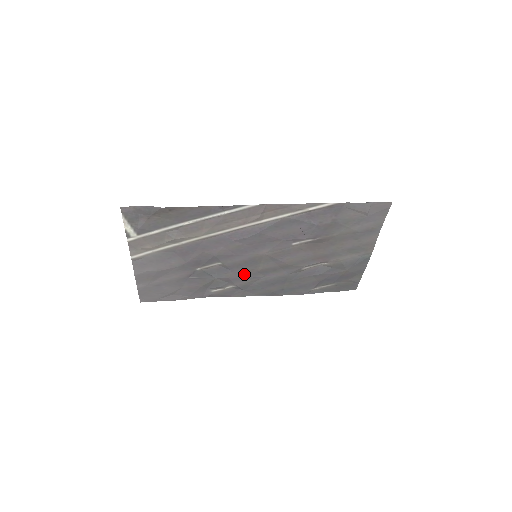
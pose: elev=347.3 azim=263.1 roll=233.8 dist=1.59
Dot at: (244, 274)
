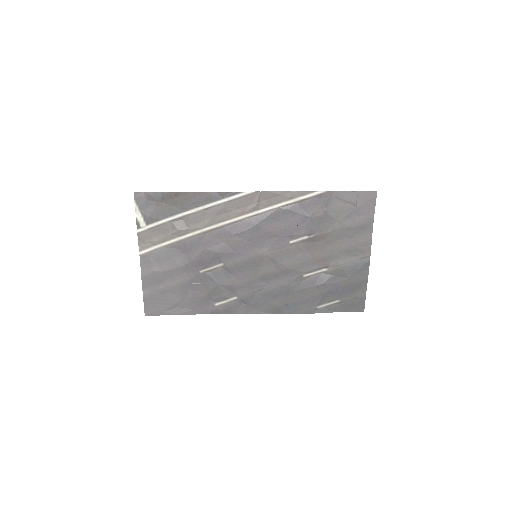
Dot at: (246, 281)
